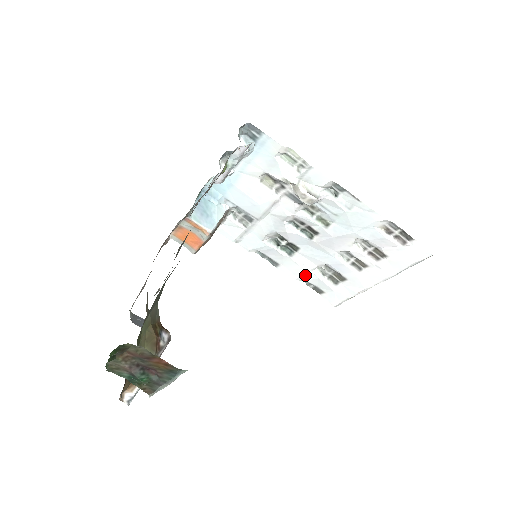
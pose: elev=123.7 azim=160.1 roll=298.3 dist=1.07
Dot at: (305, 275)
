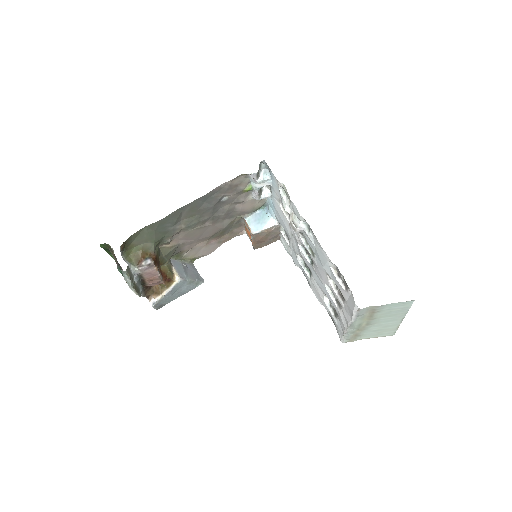
Dot at: (322, 300)
